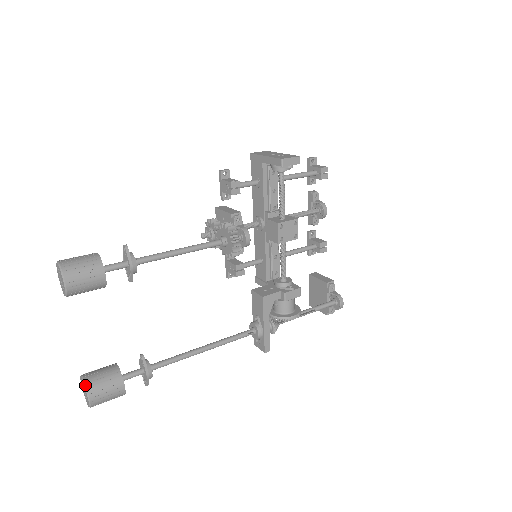
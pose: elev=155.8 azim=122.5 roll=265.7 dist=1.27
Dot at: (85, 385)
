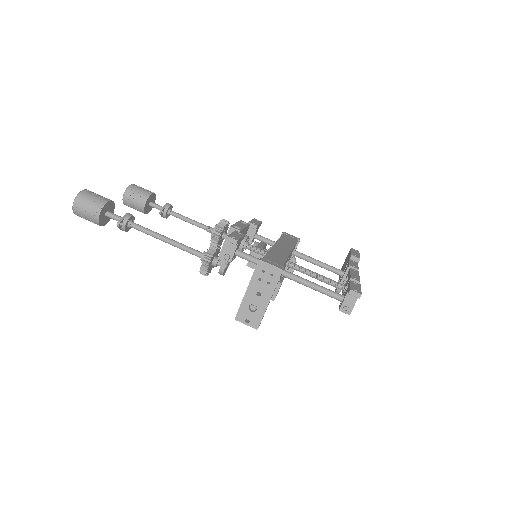
Dot at: occluded
